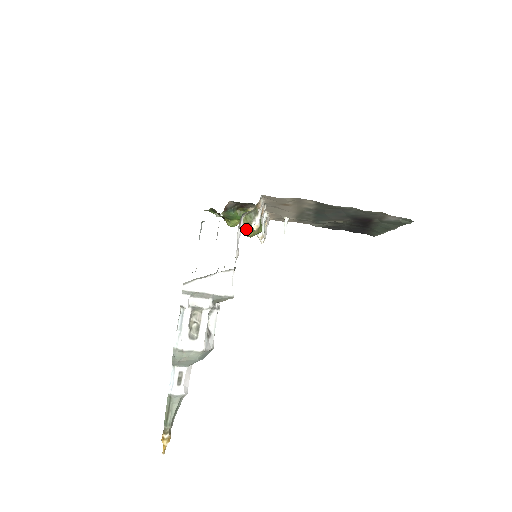
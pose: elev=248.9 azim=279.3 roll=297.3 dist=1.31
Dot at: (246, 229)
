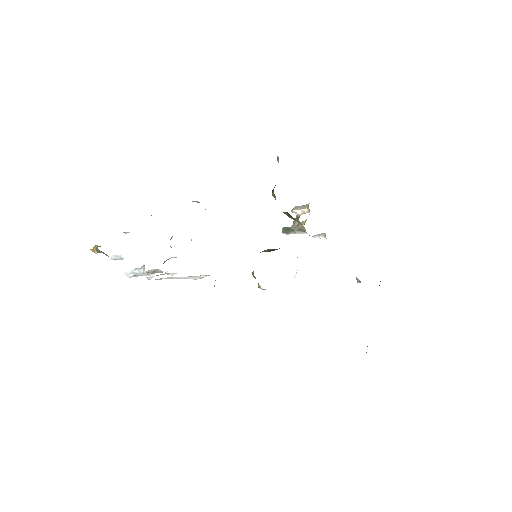
Dot at: (254, 276)
